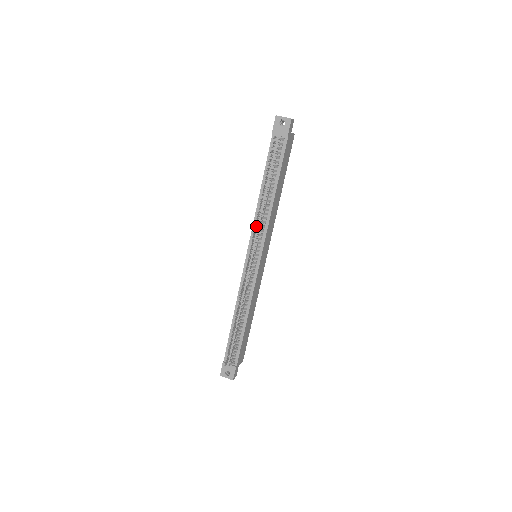
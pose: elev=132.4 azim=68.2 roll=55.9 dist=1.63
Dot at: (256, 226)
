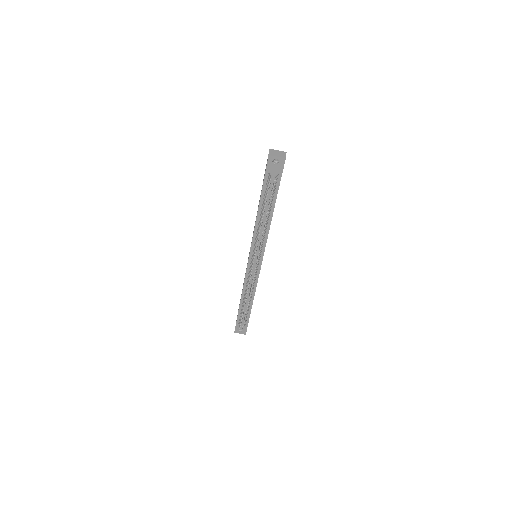
Dot at: (257, 244)
